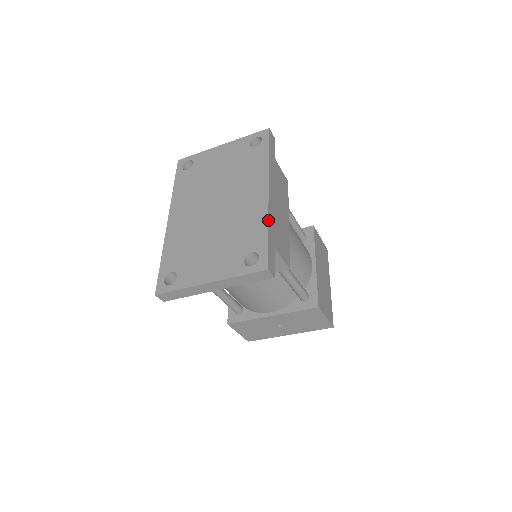
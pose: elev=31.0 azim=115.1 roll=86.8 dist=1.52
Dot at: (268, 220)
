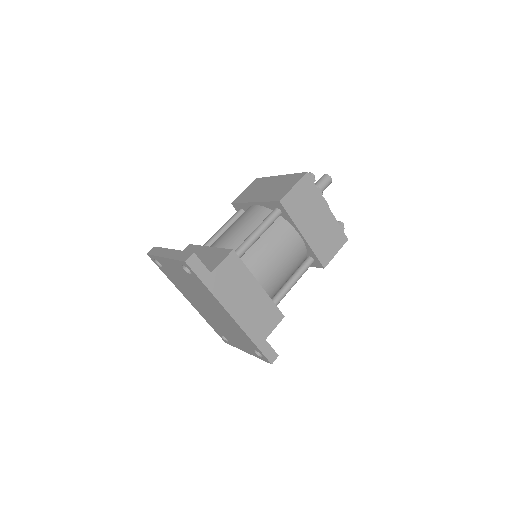
Dot at: (248, 337)
